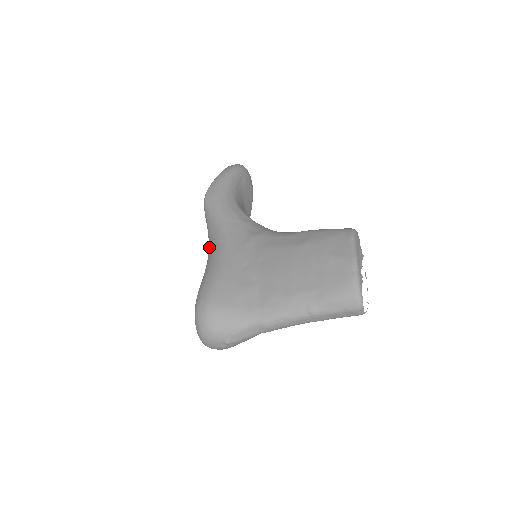
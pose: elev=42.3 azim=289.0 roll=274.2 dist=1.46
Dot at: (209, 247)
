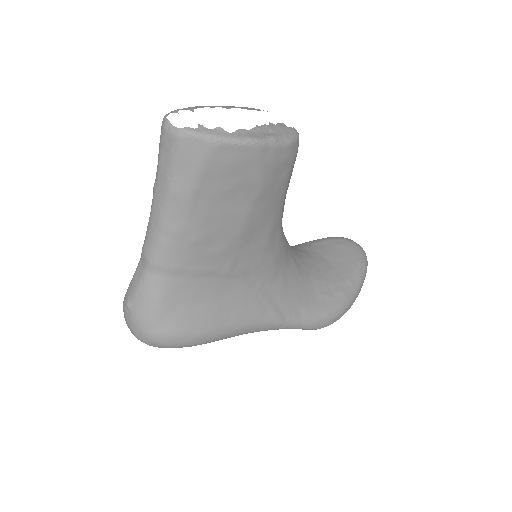
Dot at: occluded
